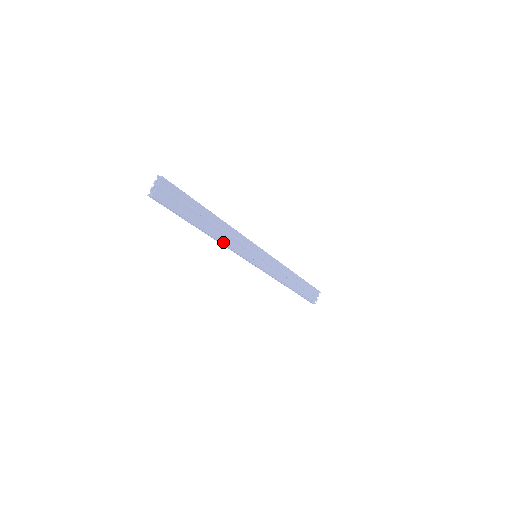
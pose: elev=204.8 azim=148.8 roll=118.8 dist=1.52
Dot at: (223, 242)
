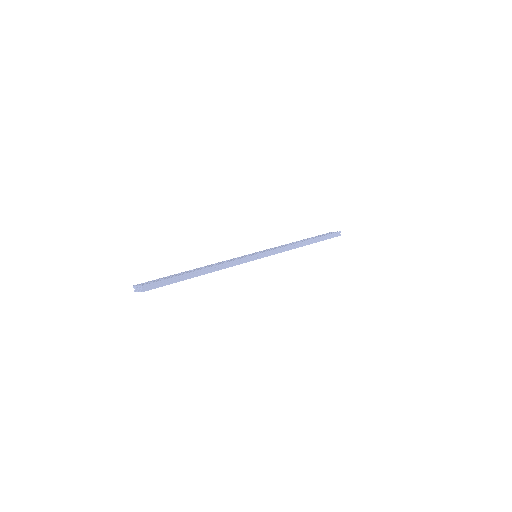
Dot at: occluded
